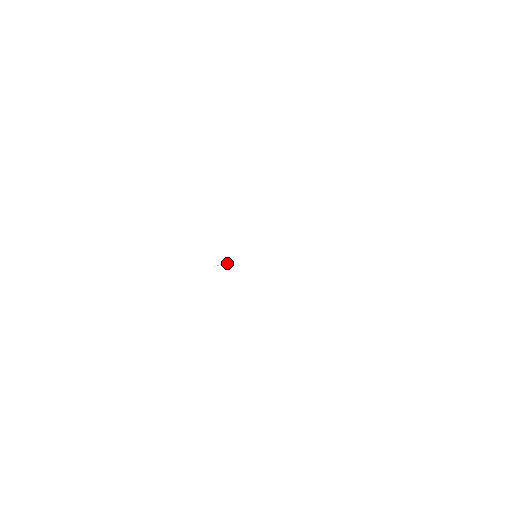
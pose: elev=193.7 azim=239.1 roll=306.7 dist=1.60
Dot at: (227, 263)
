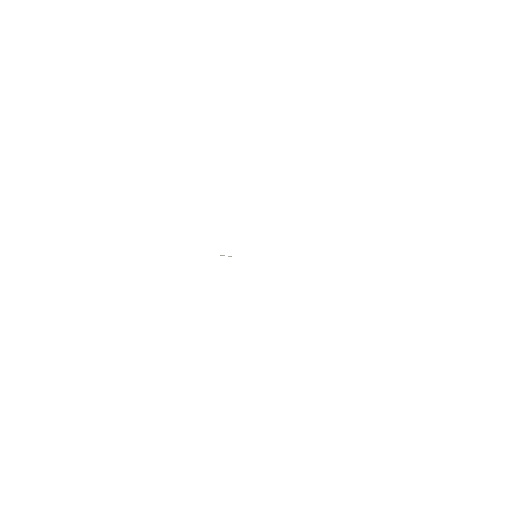
Dot at: occluded
